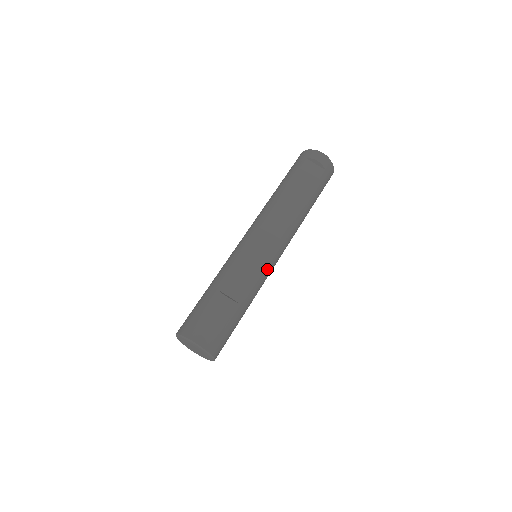
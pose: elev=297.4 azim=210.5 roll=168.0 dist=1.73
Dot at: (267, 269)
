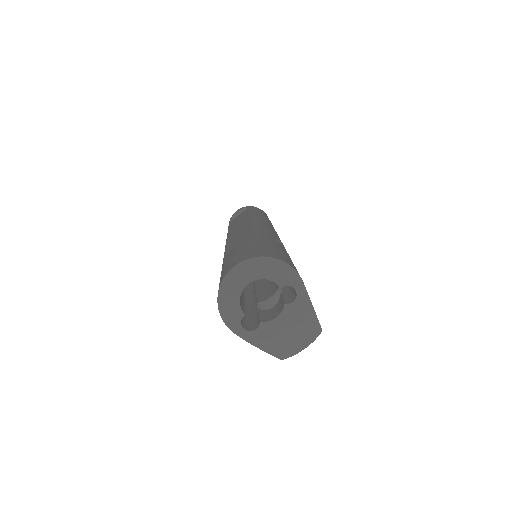
Dot at: (263, 228)
